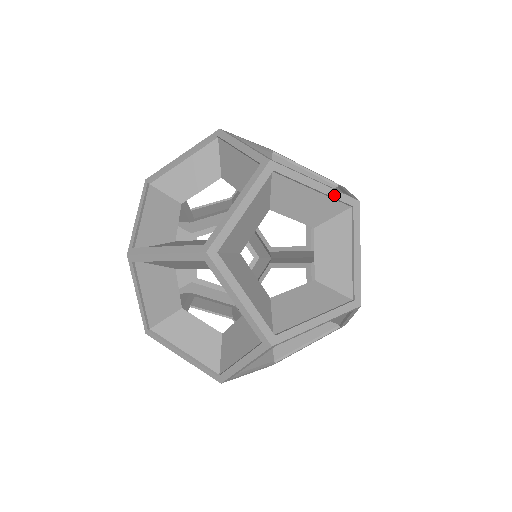
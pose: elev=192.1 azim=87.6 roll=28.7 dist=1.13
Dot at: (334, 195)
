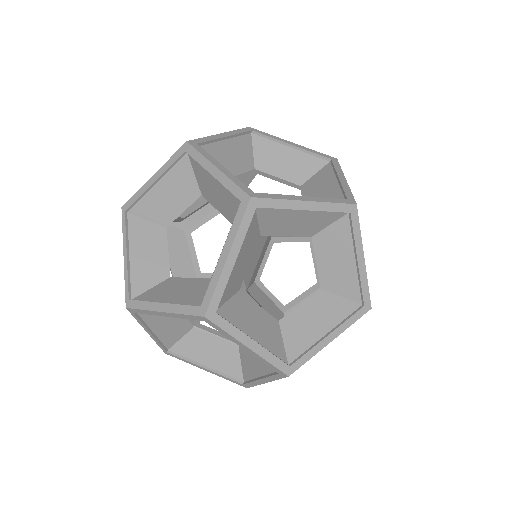
Dot at: (310, 151)
